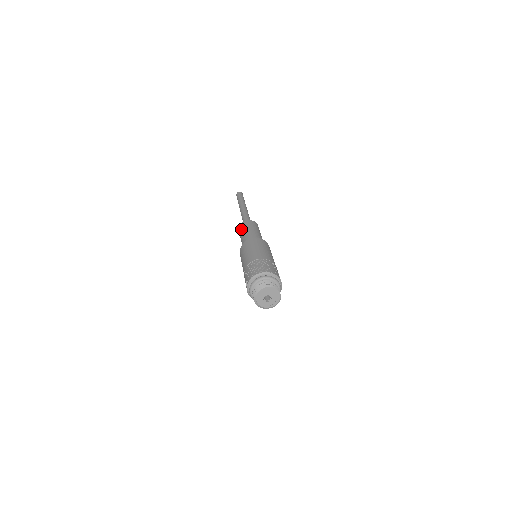
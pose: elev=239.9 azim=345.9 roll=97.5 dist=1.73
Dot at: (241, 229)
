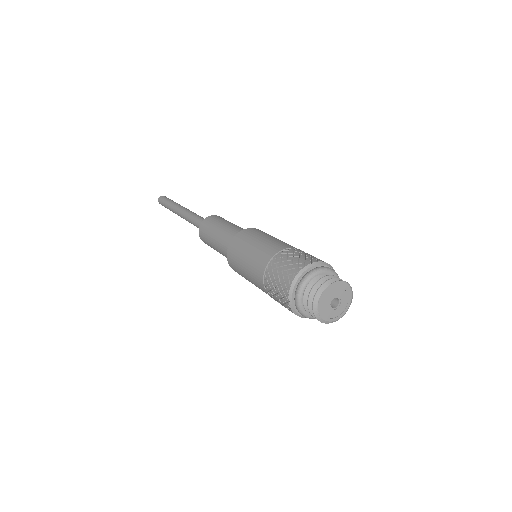
Dot at: (205, 241)
